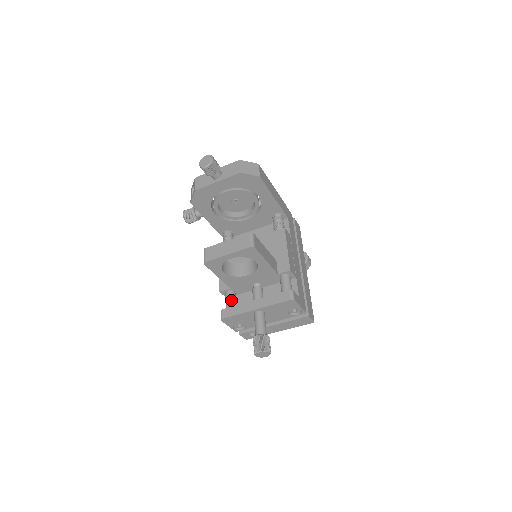
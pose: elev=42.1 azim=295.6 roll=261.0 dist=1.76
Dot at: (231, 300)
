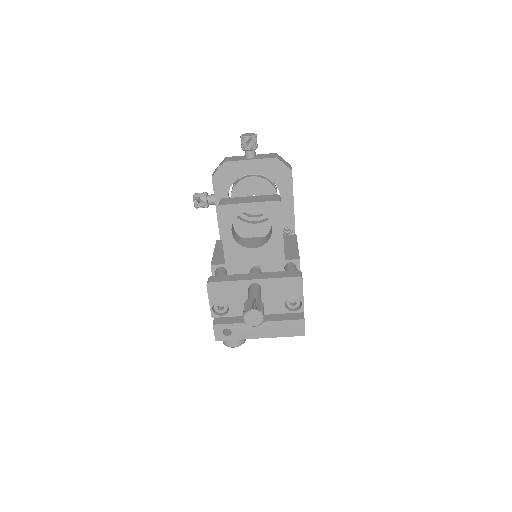
Dot at: (223, 274)
